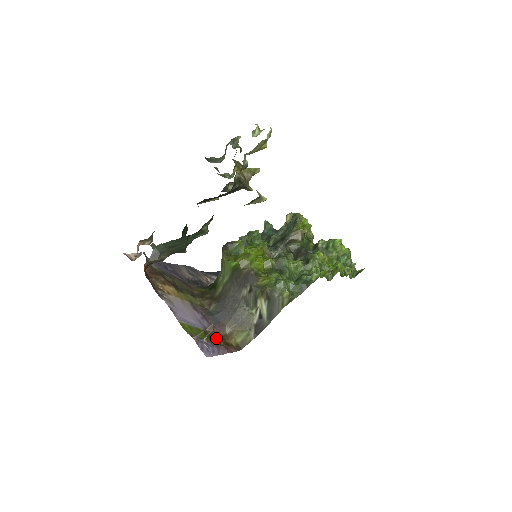
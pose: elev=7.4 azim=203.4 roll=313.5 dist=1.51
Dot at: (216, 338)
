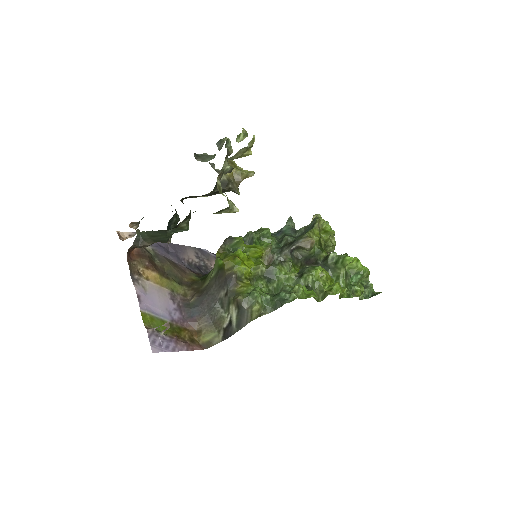
Dot at: (181, 332)
